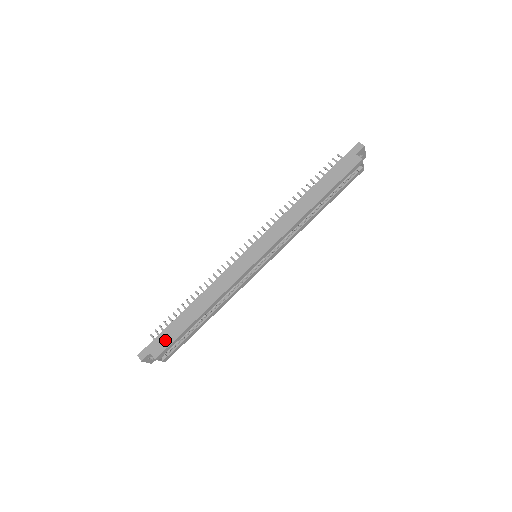
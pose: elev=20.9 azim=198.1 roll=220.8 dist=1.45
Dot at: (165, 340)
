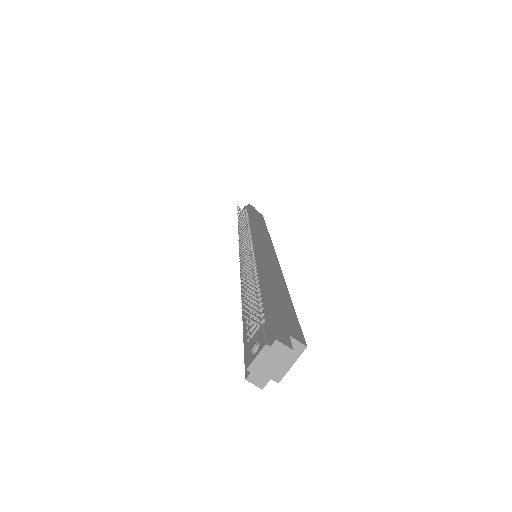
Dot at: (287, 317)
